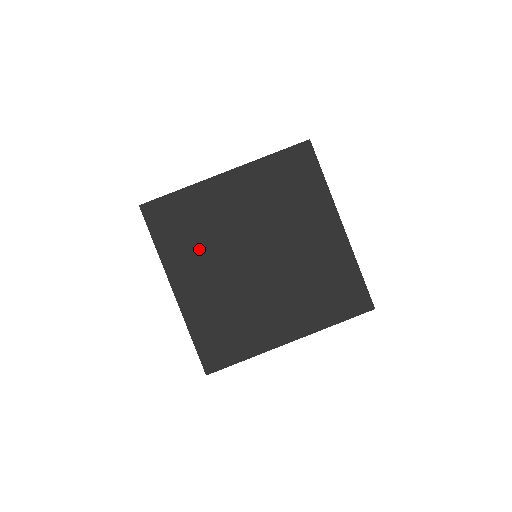
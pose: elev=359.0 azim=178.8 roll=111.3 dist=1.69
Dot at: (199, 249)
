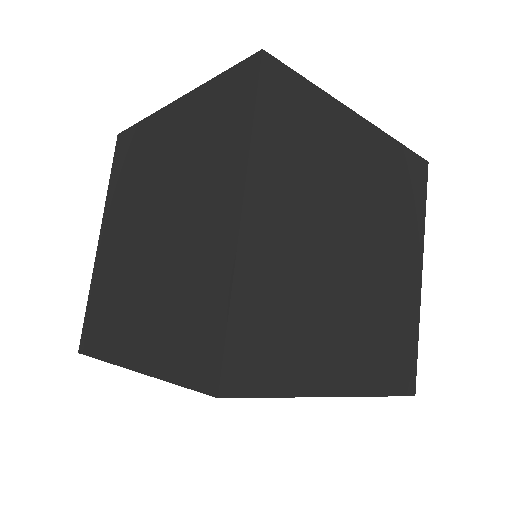
Dot at: (126, 197)
